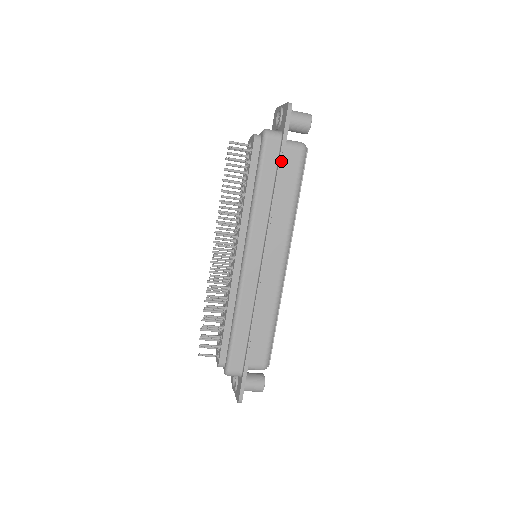
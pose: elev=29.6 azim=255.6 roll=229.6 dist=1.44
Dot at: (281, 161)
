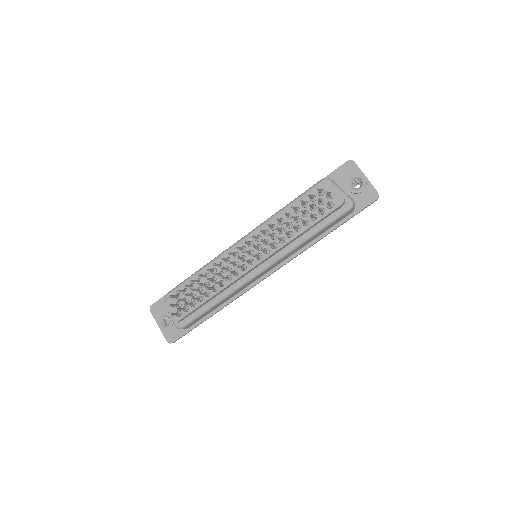
Dot at: occluded
